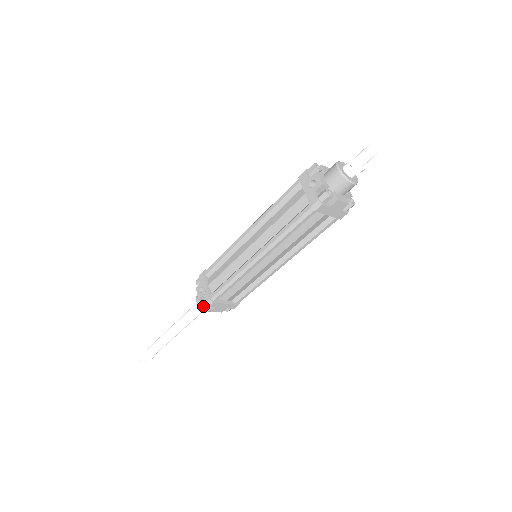
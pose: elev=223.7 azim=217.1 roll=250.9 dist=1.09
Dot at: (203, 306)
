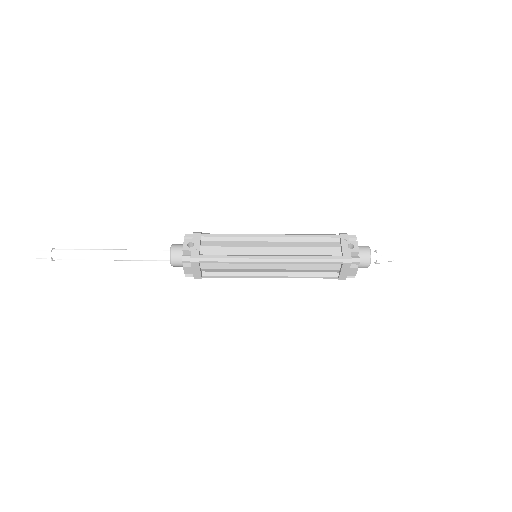
Dot at: (184, 258)
